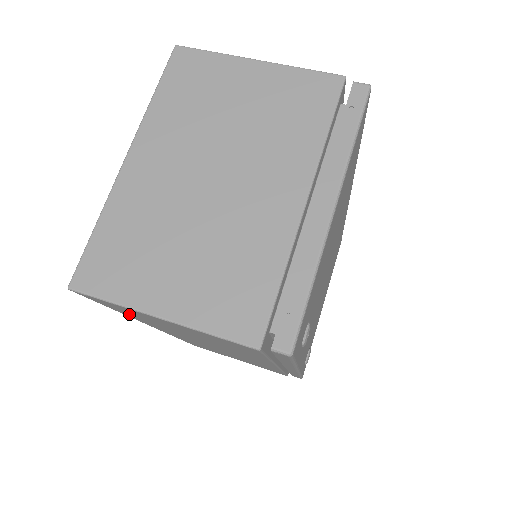
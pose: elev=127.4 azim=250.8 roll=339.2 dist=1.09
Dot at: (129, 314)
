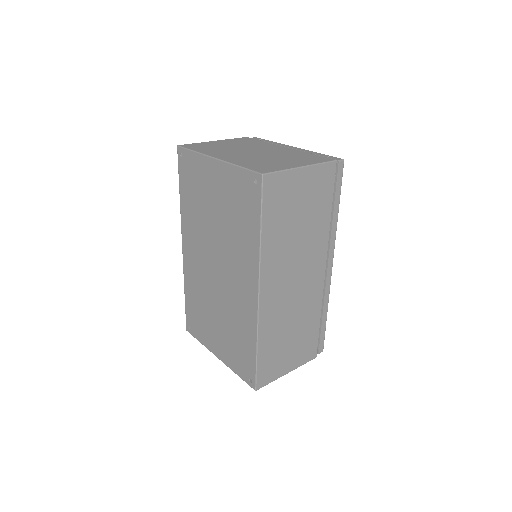
Dot at: (271, 222)
